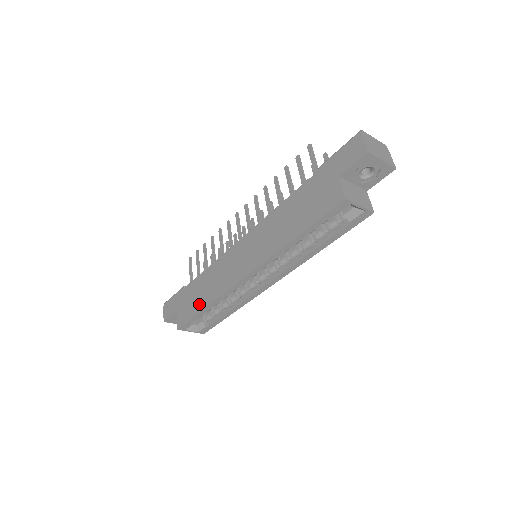
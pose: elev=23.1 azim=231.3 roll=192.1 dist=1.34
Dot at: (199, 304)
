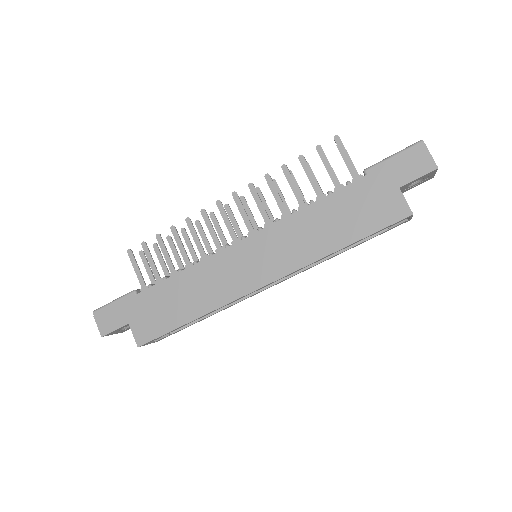
Dot at: (179, 316)
